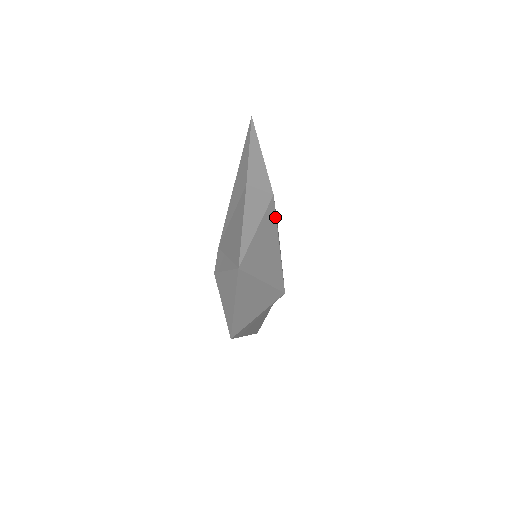
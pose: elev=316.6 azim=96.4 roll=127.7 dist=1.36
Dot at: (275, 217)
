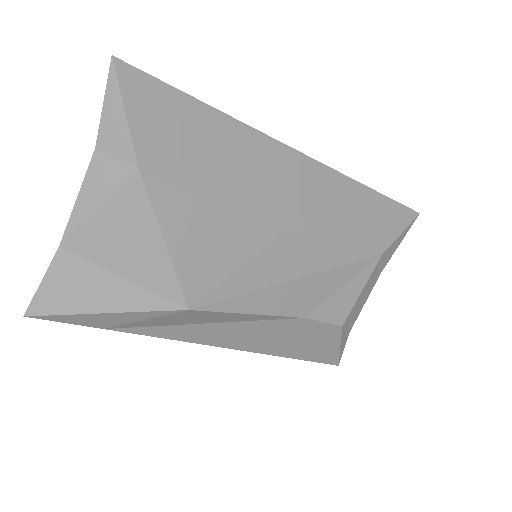
Dot at: (148, 201)
